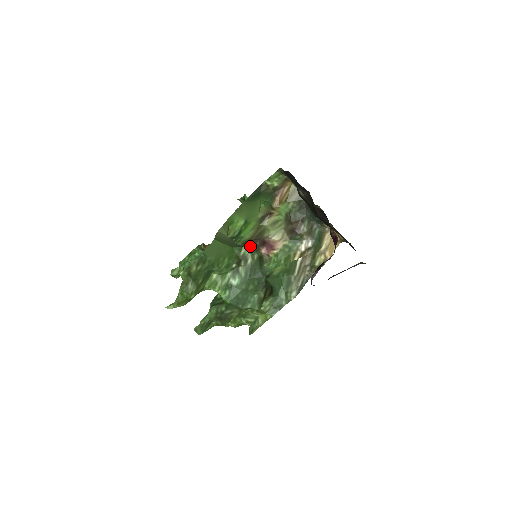
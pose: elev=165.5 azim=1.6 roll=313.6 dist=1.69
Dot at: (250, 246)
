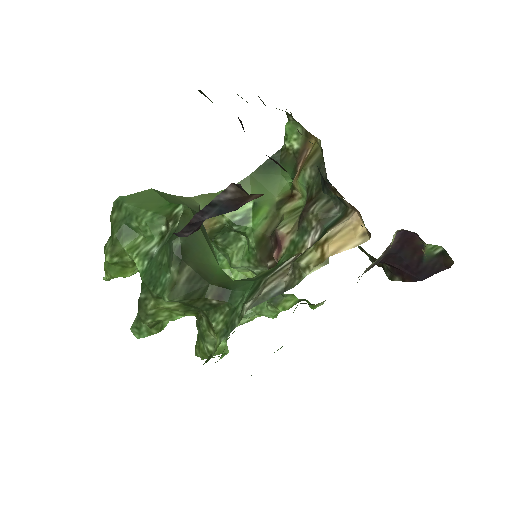
Dot at: (267, 248)
